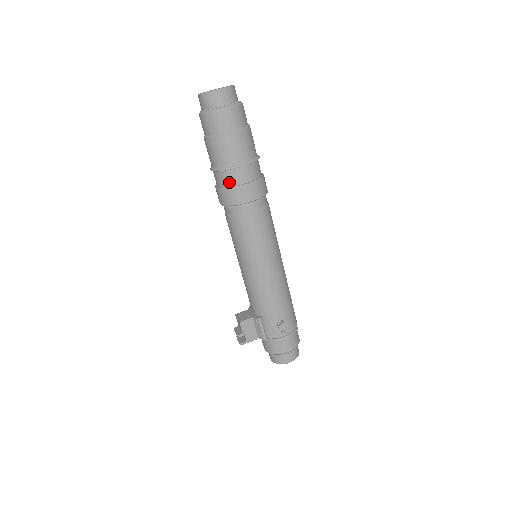
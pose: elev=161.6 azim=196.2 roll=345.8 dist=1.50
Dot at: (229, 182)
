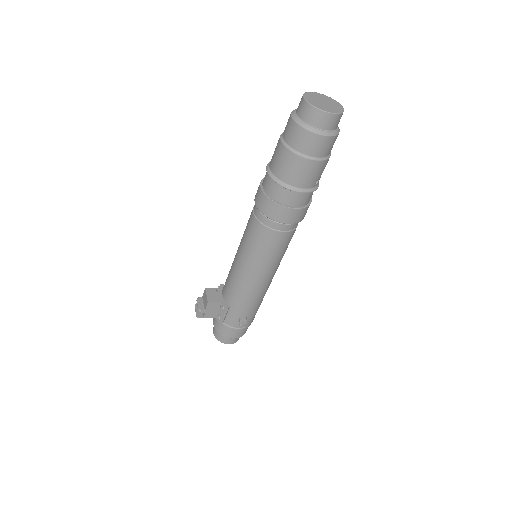
Dot at: (279, 197)
